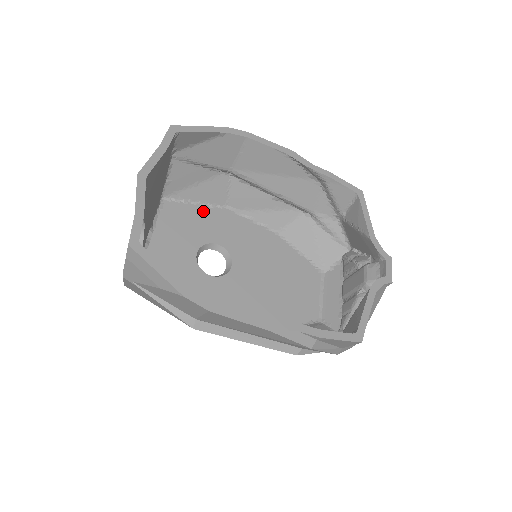
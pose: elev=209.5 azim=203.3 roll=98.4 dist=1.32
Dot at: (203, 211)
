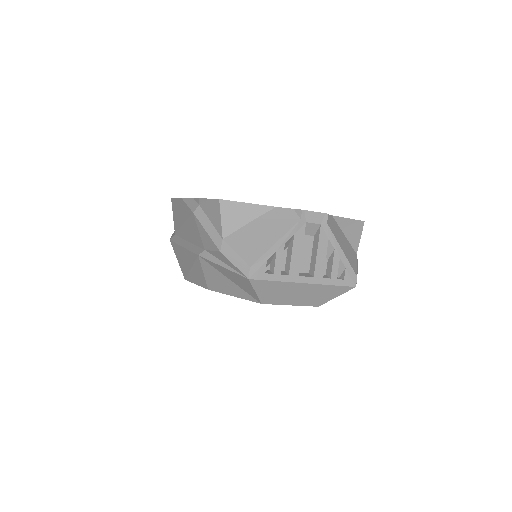
Dot at: occluded
